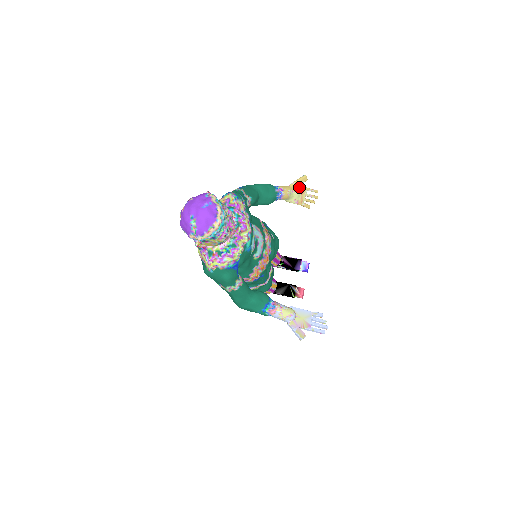
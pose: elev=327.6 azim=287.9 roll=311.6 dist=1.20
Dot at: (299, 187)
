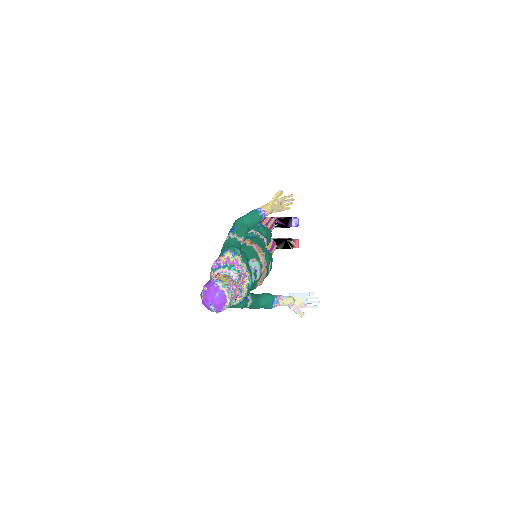
Dot at: (277, 201)
